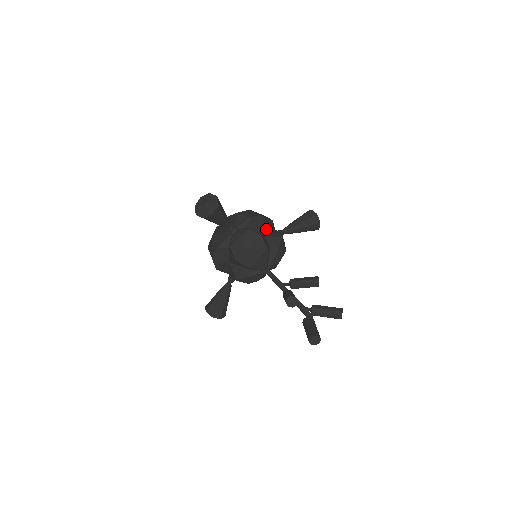
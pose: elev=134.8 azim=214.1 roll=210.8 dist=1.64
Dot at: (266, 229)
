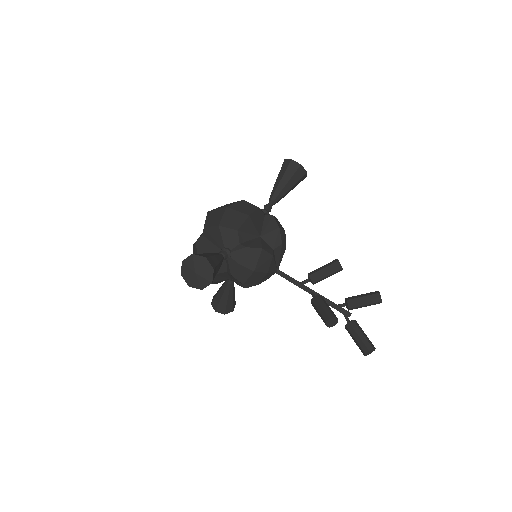
Dot at: (258, 226)
